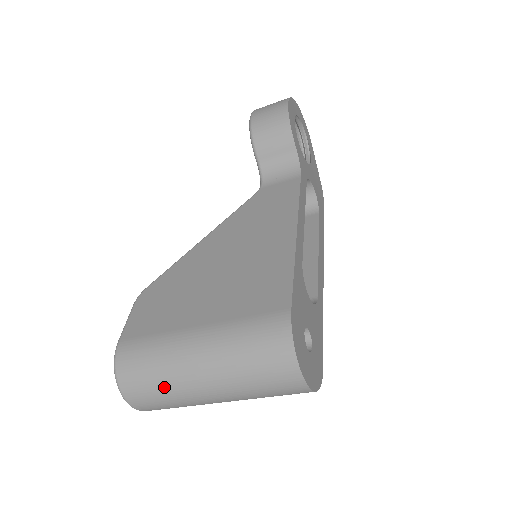
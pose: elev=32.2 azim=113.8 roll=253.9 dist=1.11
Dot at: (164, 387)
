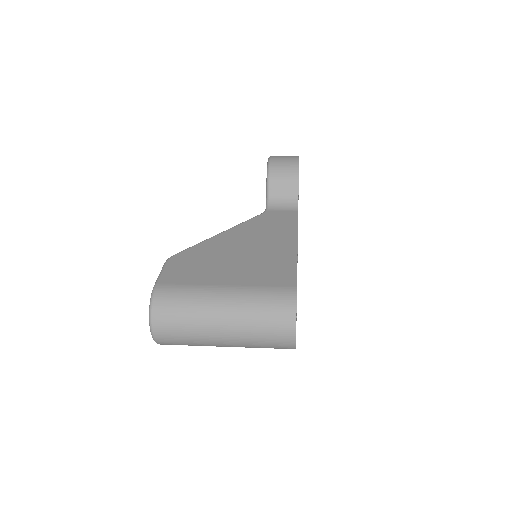
Dot at: (189, 322)
